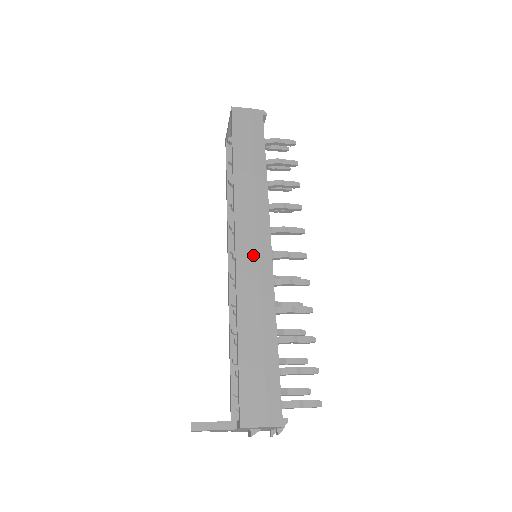
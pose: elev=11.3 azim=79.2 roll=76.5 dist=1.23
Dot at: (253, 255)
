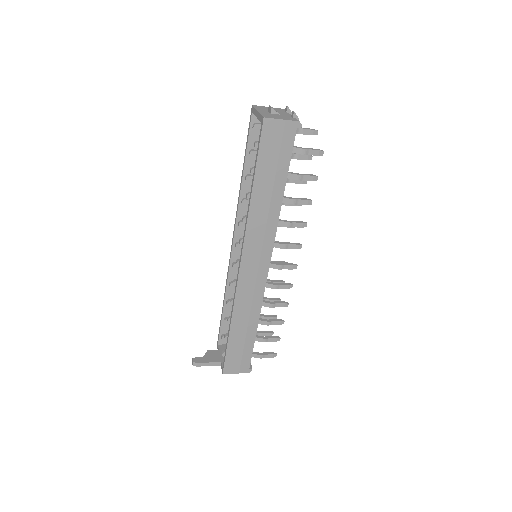
Dot at: (252, 277)
